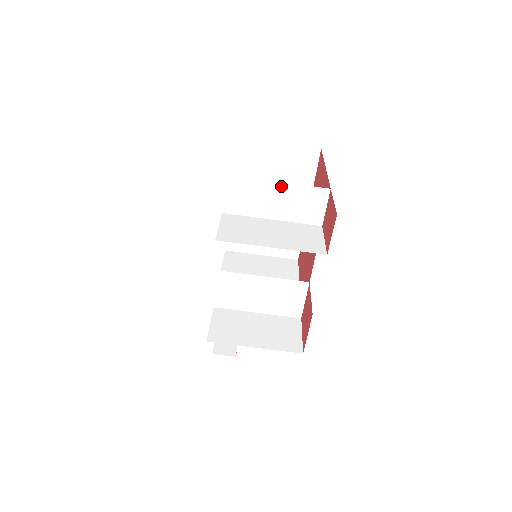
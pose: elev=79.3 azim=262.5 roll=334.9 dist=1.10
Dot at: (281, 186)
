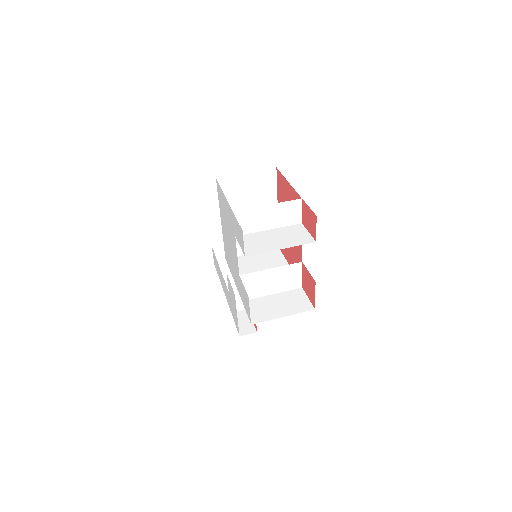
Dot at: (270, 207)
